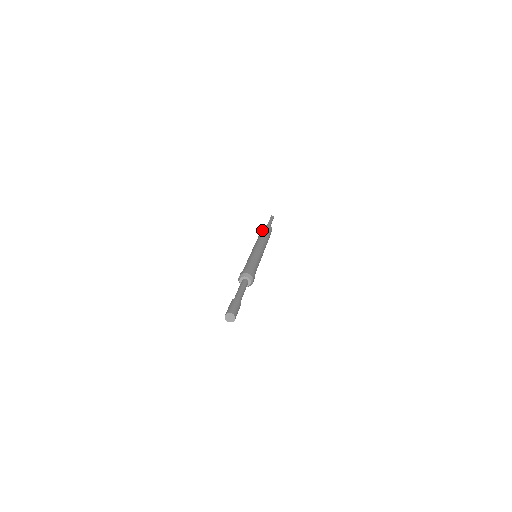
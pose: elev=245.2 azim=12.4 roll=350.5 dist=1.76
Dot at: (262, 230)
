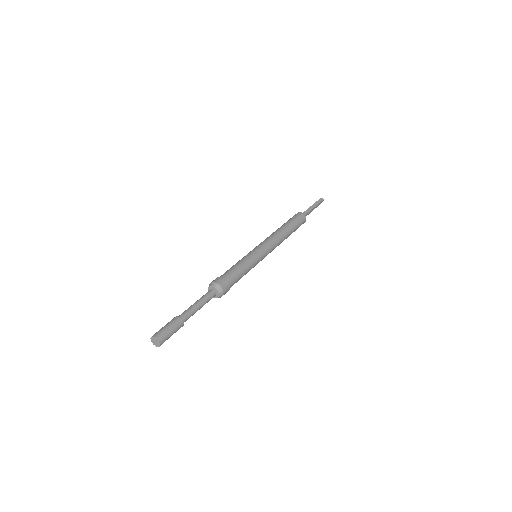
Dot at: (289, 219)
